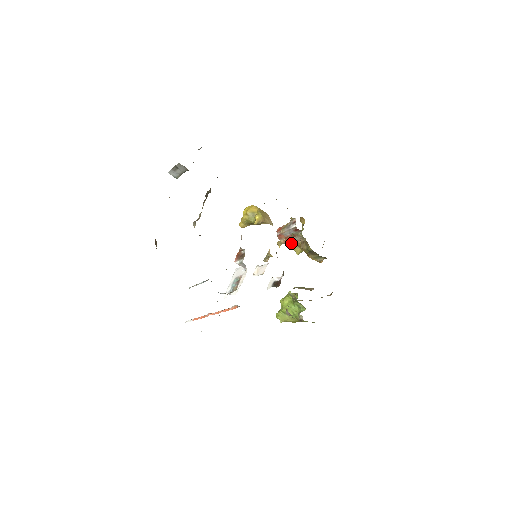
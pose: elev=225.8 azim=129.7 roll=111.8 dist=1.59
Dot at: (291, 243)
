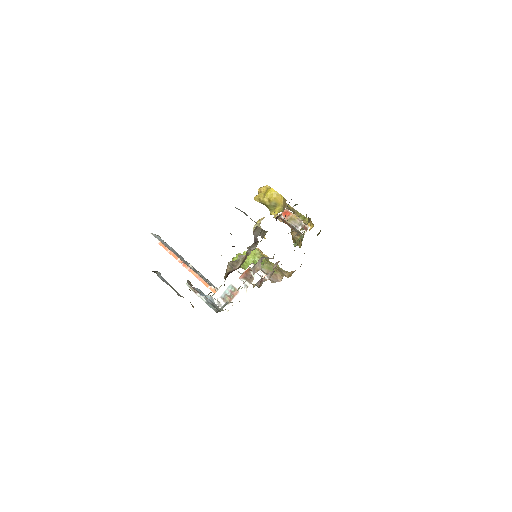
Dot at: (286, 223)
